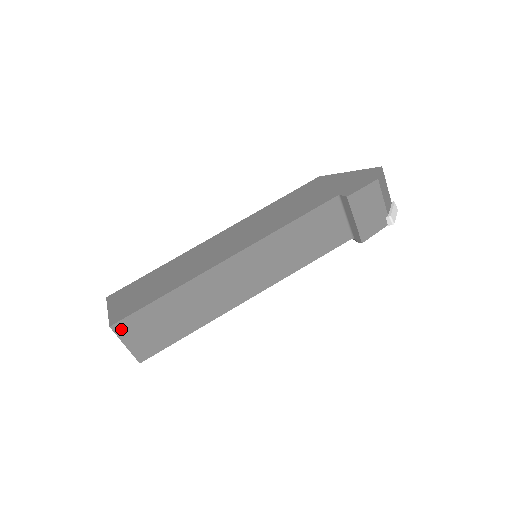
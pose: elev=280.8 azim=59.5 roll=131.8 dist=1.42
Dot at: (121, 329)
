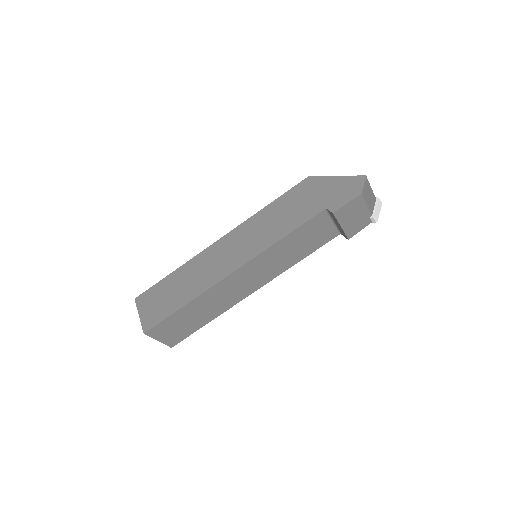
Dot at: (153, 333)
